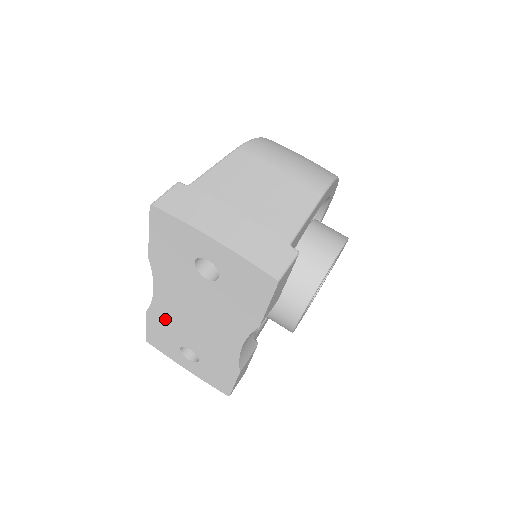
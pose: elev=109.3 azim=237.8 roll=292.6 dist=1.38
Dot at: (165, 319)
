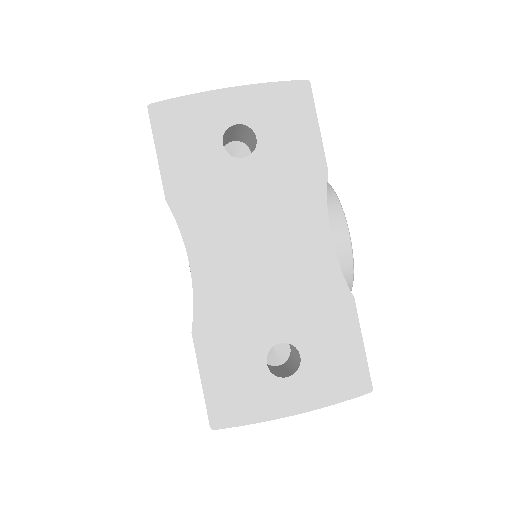
Dot at: (223, 314)
